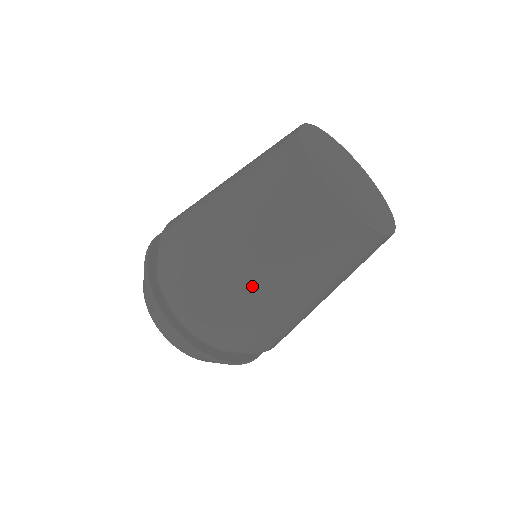
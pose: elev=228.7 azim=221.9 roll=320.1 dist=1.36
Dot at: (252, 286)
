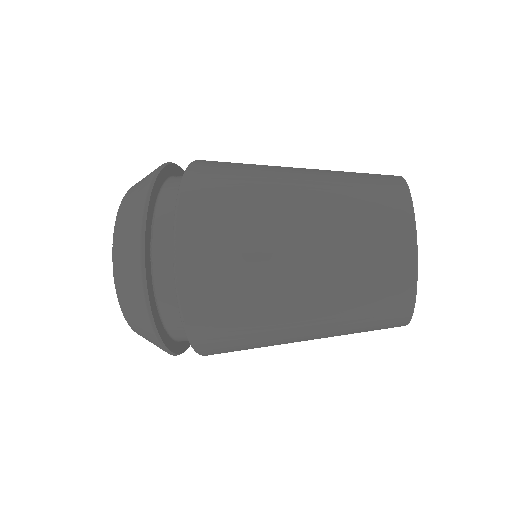
Dot at: occluded
